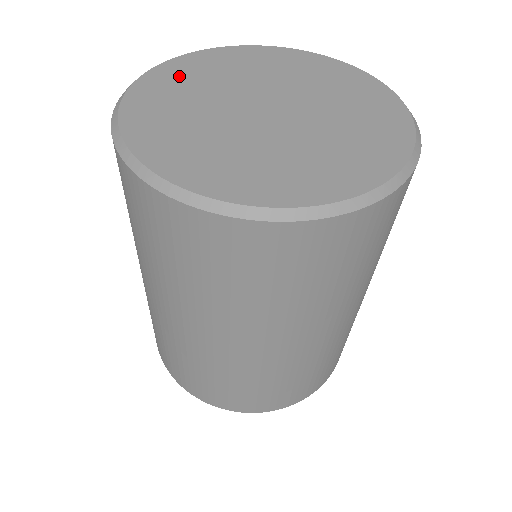
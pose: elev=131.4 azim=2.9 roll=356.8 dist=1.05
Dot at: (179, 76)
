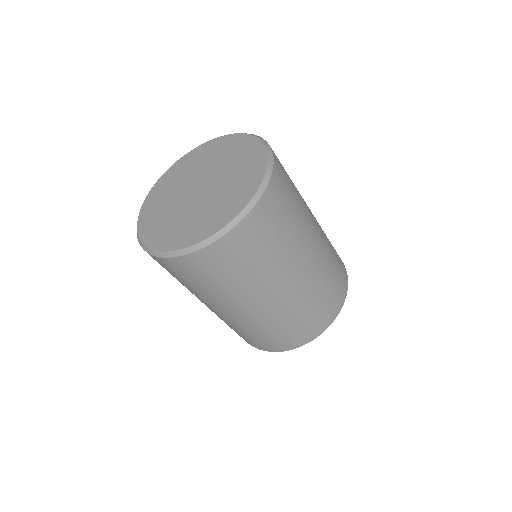
Dot at: (156, 198)
